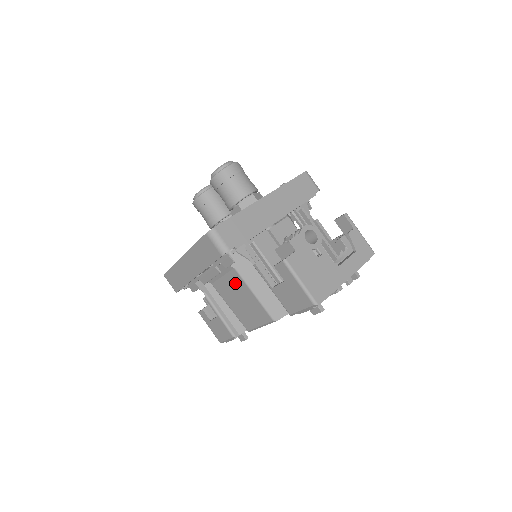
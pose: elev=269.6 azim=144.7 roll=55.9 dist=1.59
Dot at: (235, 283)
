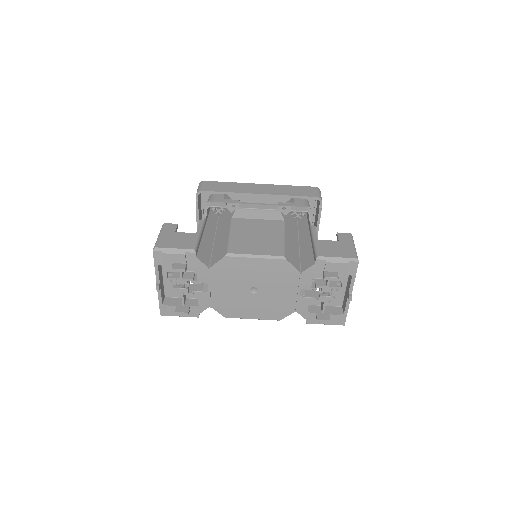
Dot at: (270, 226)
